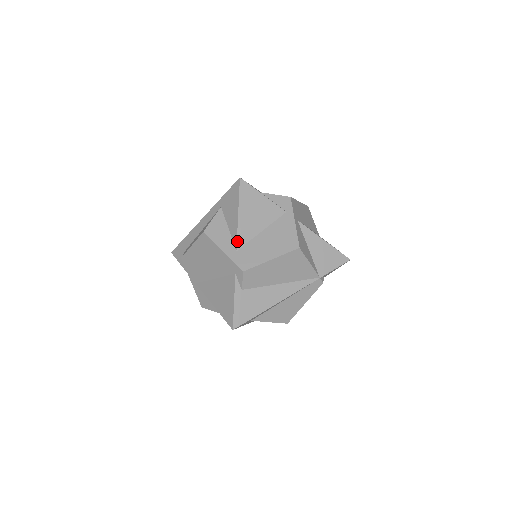
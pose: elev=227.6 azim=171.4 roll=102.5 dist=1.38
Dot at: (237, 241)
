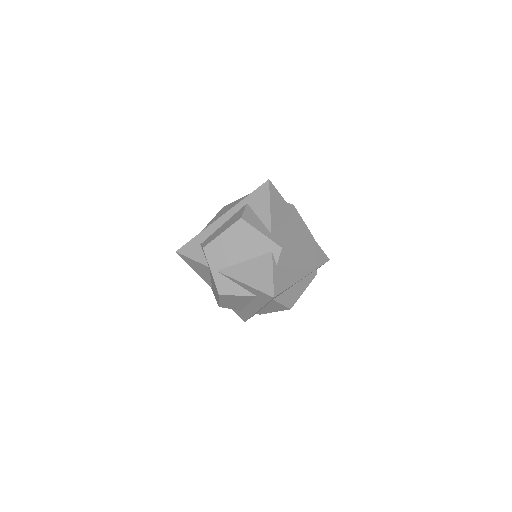
Dot at: (271, 226)
